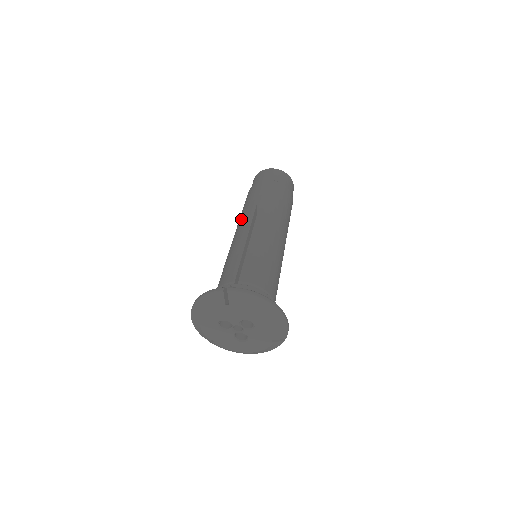
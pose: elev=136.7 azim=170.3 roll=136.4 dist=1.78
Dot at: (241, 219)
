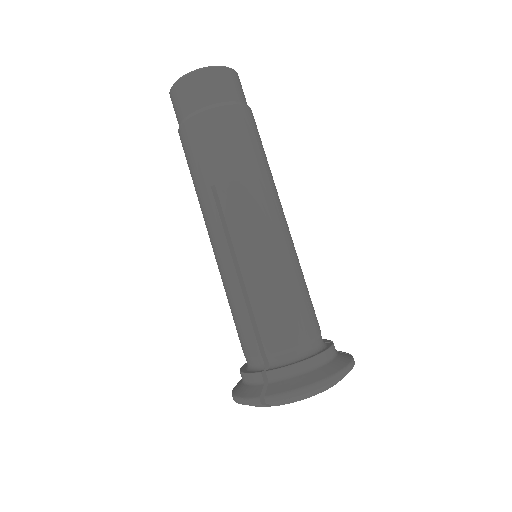
Dot at: (204, 216)
